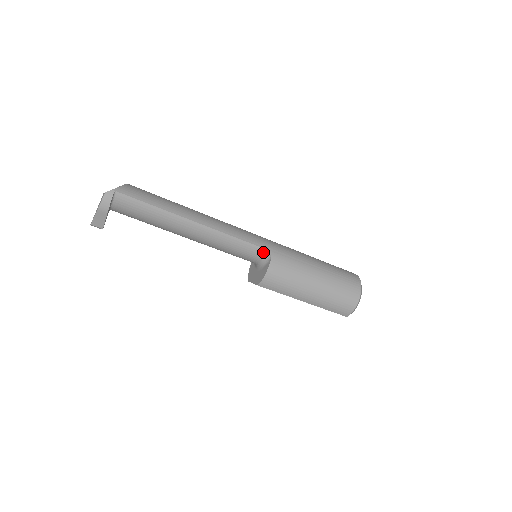
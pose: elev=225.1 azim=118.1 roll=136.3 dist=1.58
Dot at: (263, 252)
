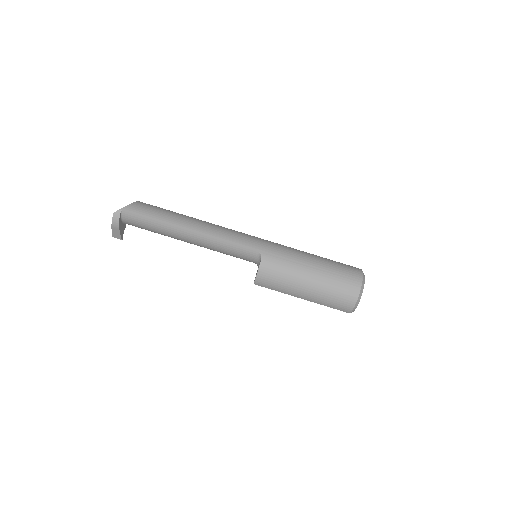
Dot at: (255, 254)
